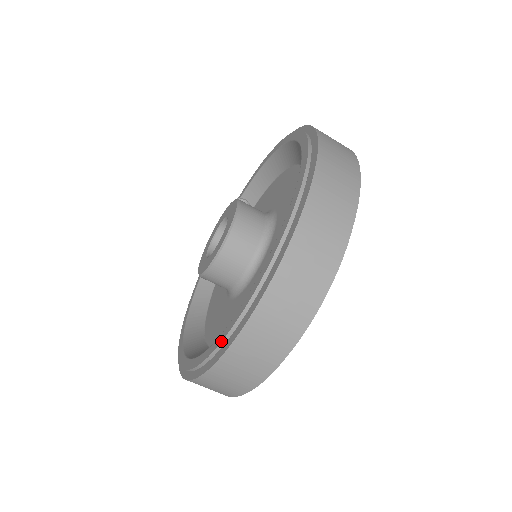
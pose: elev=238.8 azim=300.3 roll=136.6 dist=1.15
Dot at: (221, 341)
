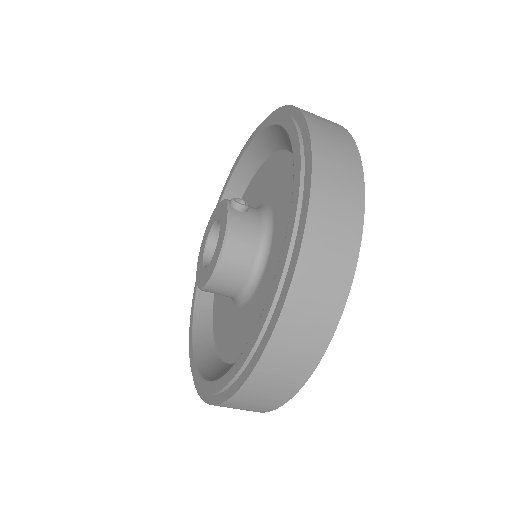
Dot at: (201, 391)
